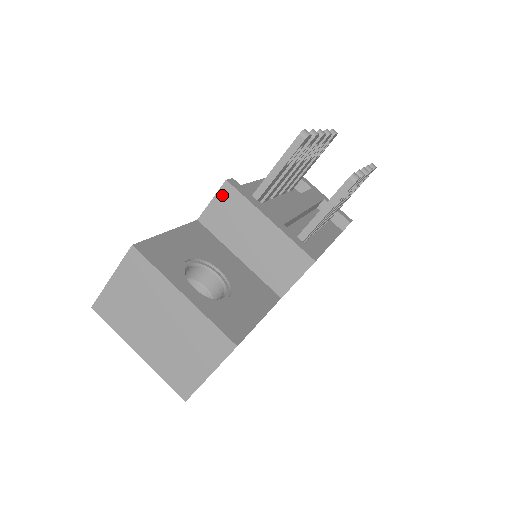
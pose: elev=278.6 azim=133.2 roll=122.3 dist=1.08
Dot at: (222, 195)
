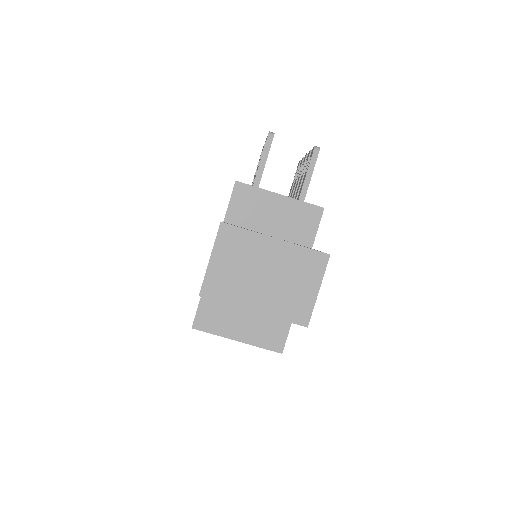
Dot at: (237, 193)
